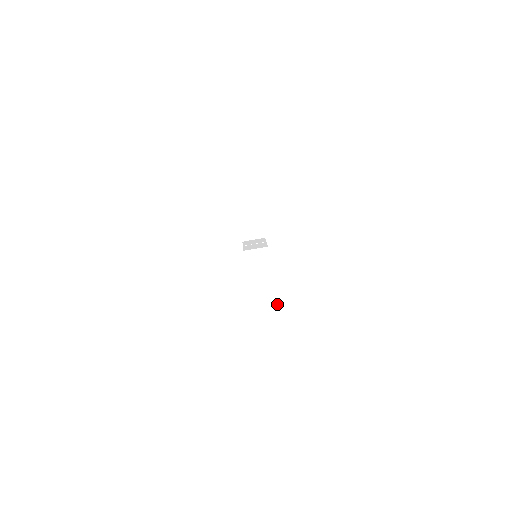
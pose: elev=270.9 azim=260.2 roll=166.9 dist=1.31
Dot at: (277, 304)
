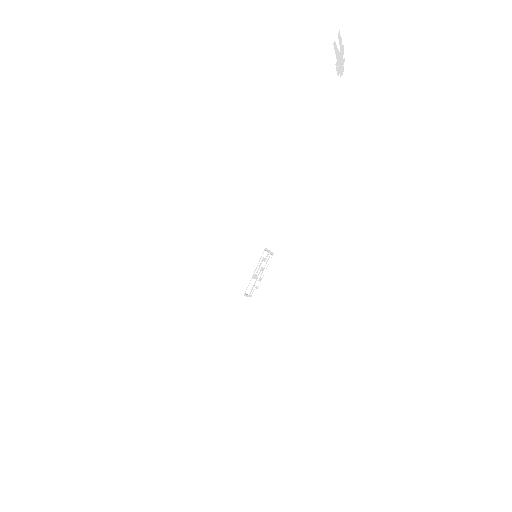
Dot at: (244, 294)
